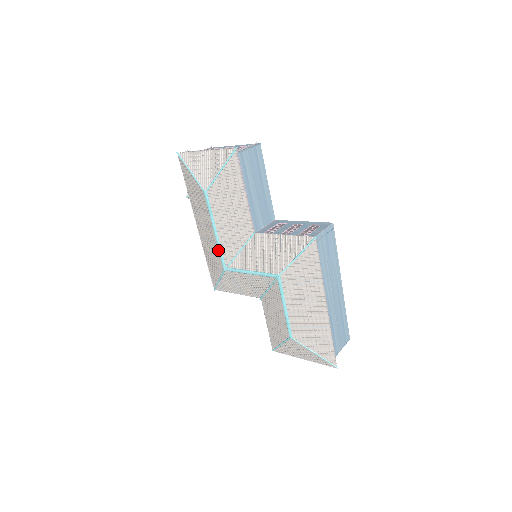
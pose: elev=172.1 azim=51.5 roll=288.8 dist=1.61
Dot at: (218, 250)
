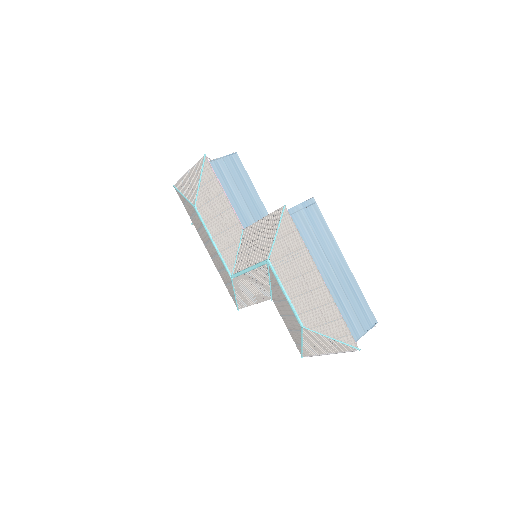
Dot at: (221, 260)
